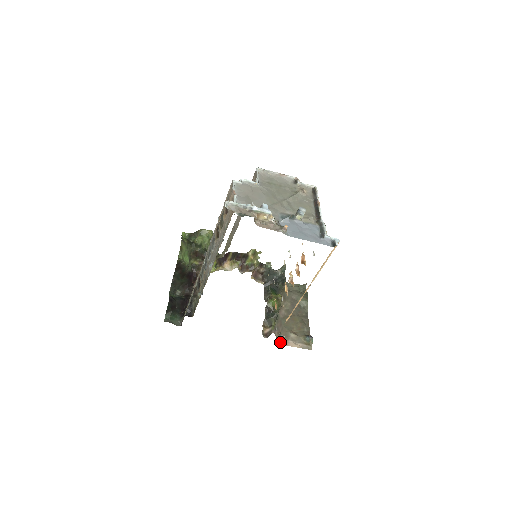
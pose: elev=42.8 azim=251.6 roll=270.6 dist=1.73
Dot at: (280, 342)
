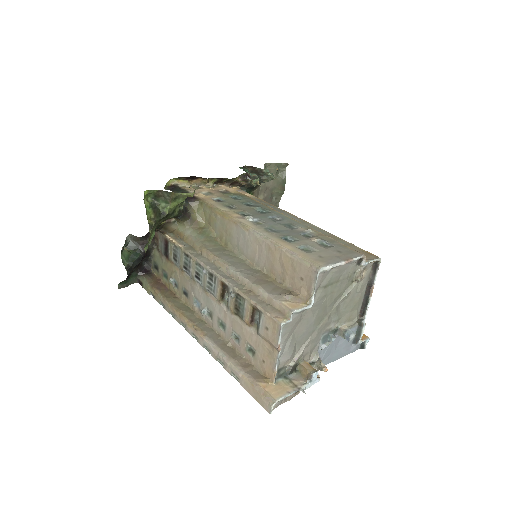
Dot at: occluded
